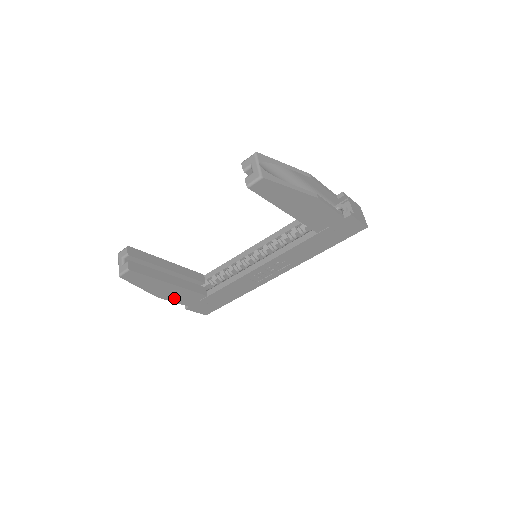
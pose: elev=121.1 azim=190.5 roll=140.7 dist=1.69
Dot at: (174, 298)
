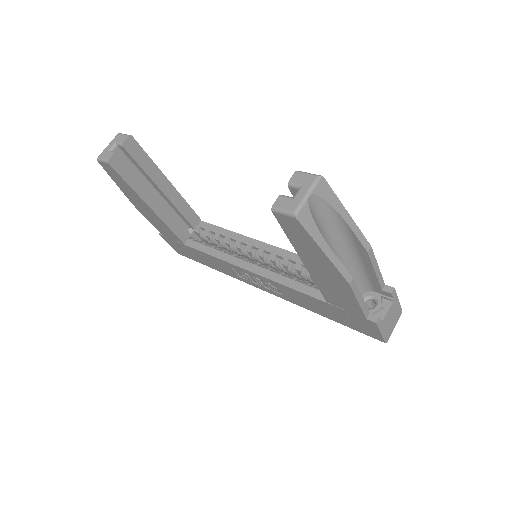
Dot at: (150, 219)
